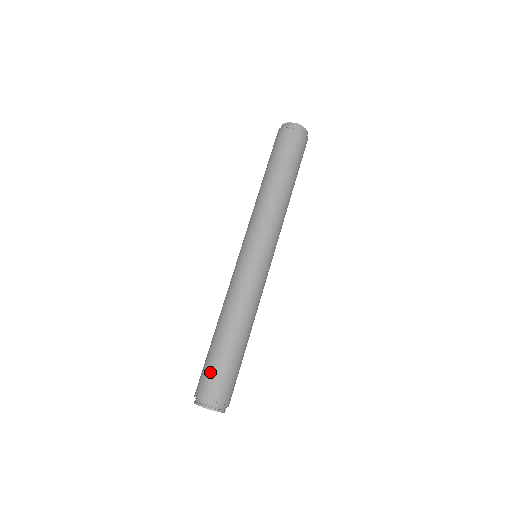
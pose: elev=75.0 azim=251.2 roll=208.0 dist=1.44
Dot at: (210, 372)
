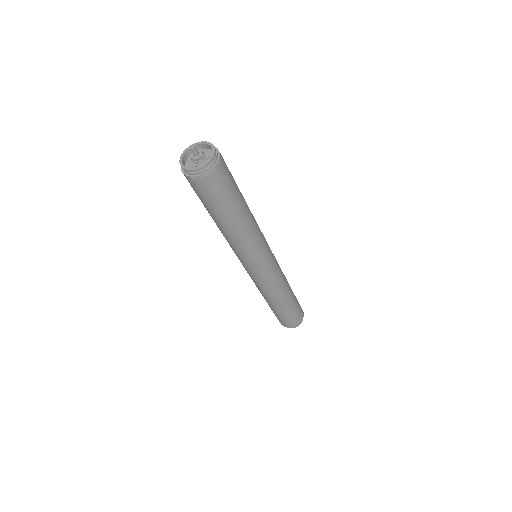
Dot at: (278, 318)
